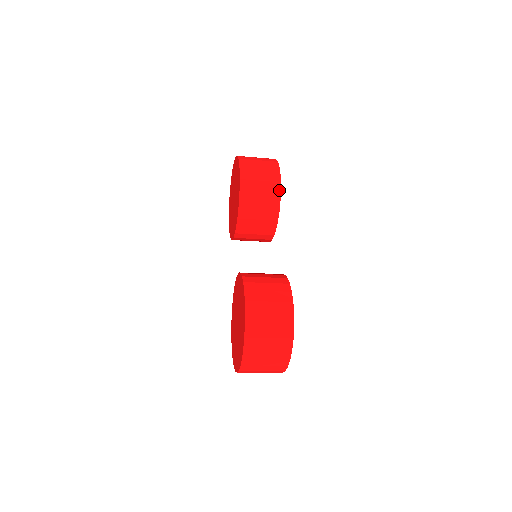
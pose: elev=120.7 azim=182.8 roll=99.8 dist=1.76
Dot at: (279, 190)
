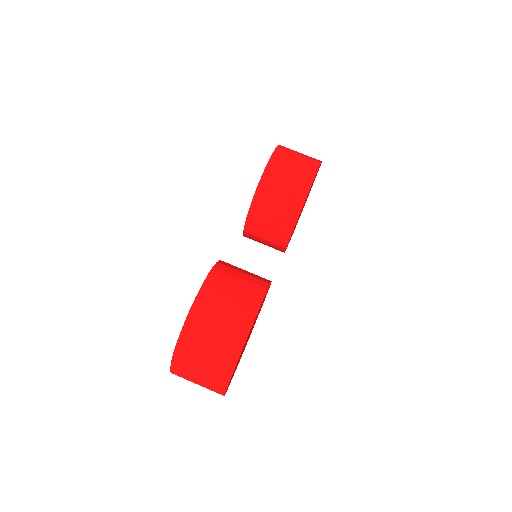
Dot at: (307, 190)
